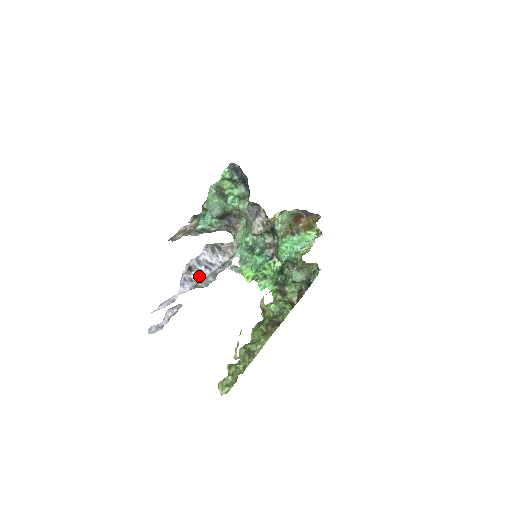
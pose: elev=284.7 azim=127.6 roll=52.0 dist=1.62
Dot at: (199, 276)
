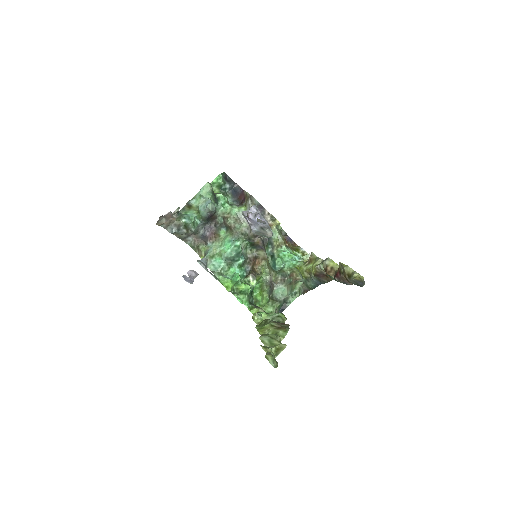
Dot at: occluded
